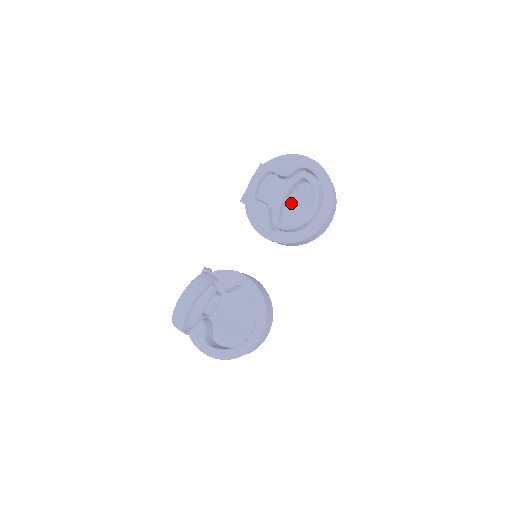
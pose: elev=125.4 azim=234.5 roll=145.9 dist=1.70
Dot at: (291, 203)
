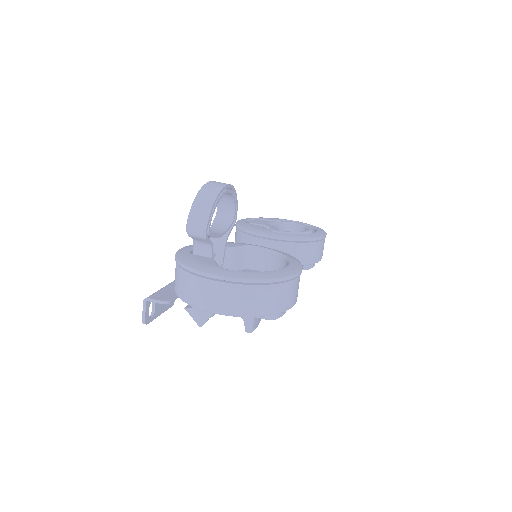
Dot at: occluded
